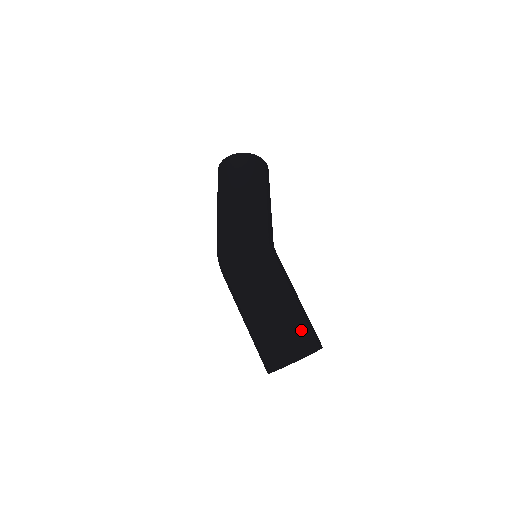
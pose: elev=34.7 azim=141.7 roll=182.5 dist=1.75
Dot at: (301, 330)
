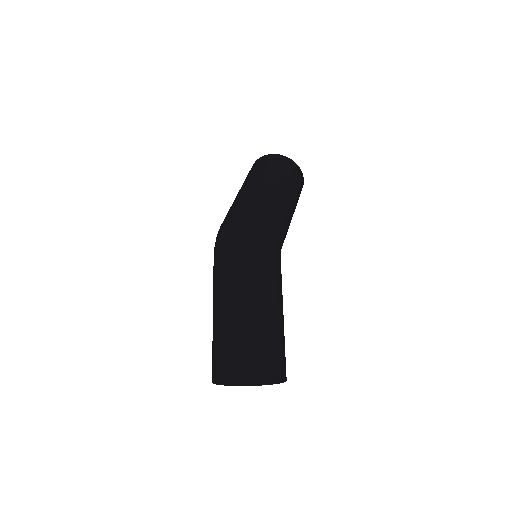
Dot at: (274, 346)
